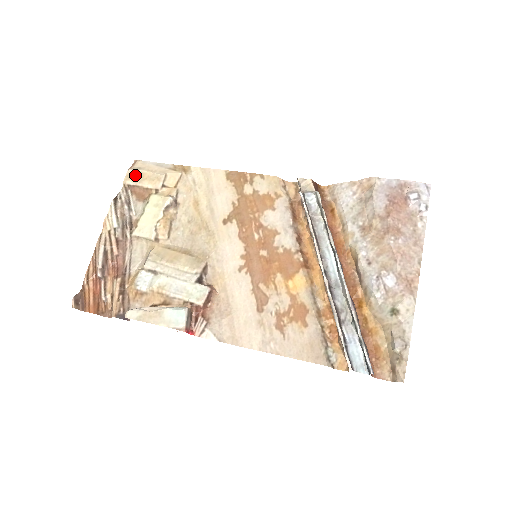
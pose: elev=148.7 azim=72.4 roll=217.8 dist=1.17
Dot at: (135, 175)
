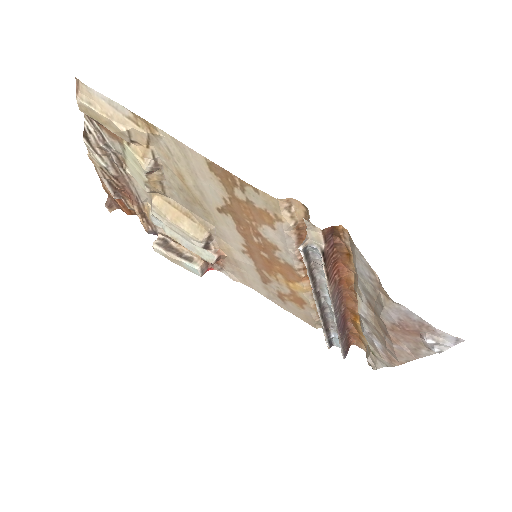
Dot at: (89, 112)
